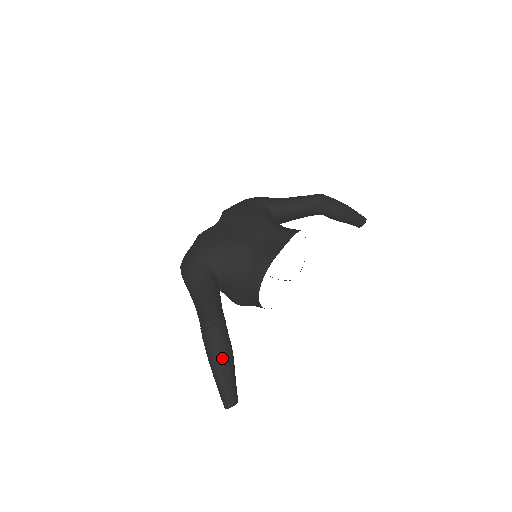
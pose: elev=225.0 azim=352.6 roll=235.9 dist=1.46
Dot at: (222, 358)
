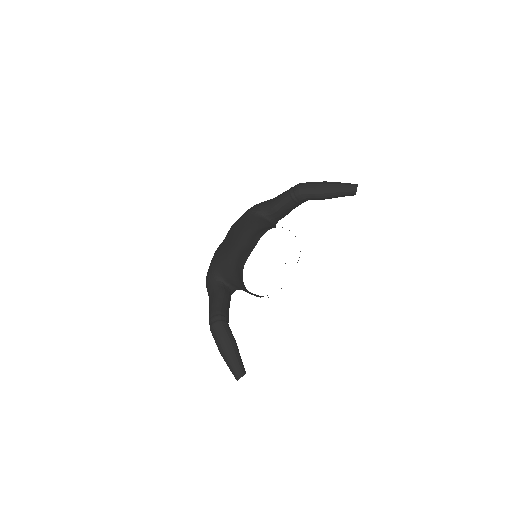
Dot at: (222, 346)
